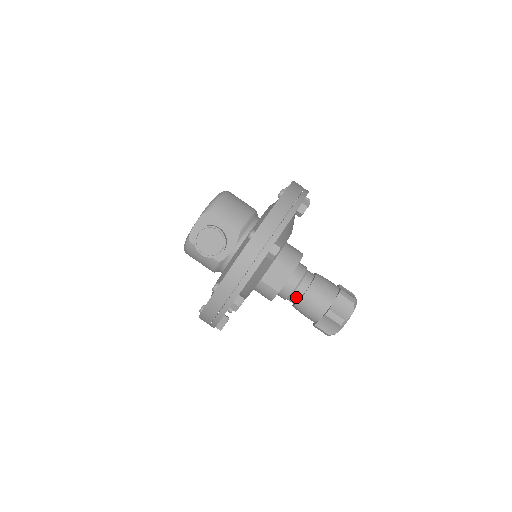
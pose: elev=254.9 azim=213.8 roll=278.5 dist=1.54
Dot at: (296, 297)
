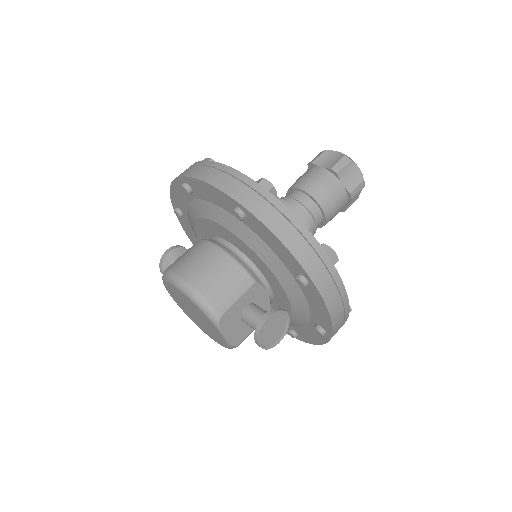
Dot at: occluded
